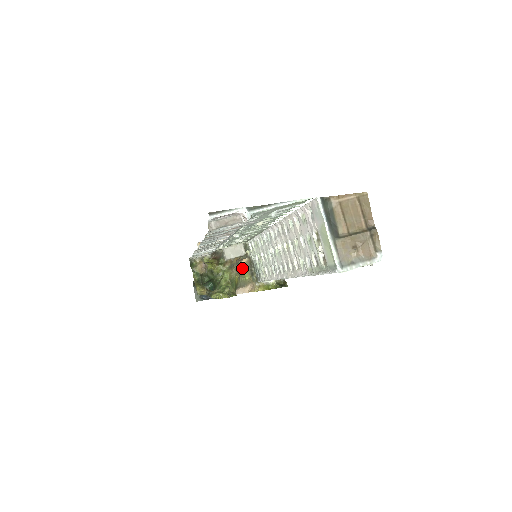
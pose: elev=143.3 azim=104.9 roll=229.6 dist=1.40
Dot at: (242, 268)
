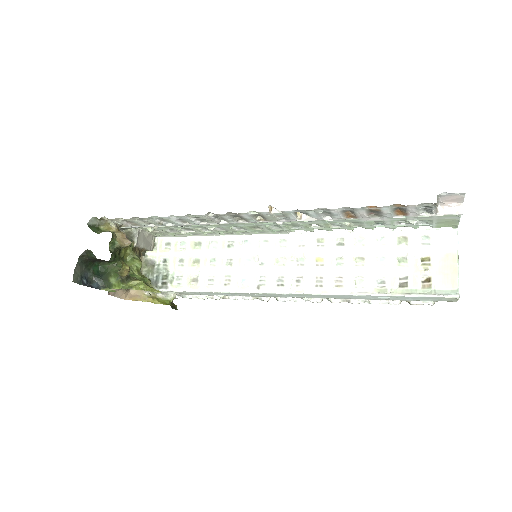
Dot at: occluded
